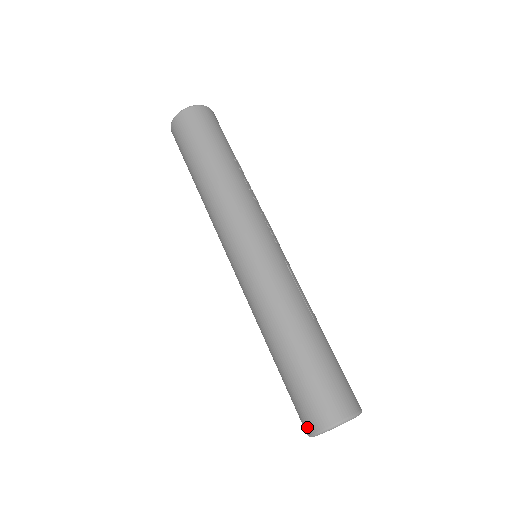
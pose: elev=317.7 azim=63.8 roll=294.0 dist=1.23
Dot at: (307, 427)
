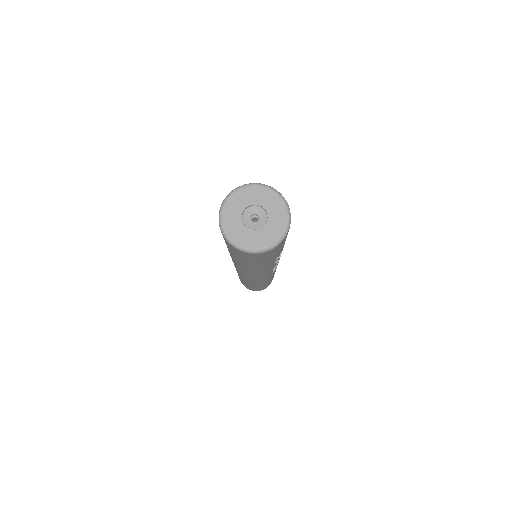
Dot at: occluded
